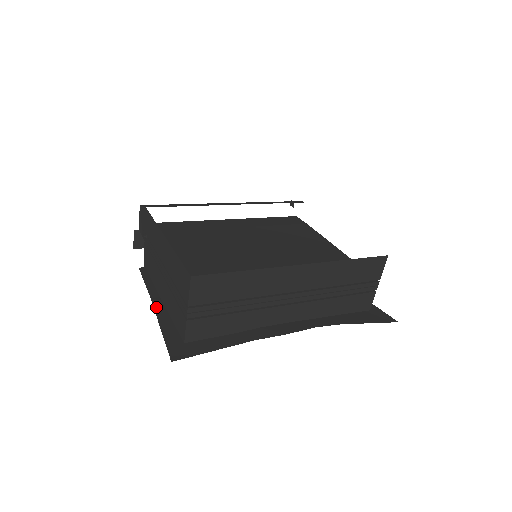
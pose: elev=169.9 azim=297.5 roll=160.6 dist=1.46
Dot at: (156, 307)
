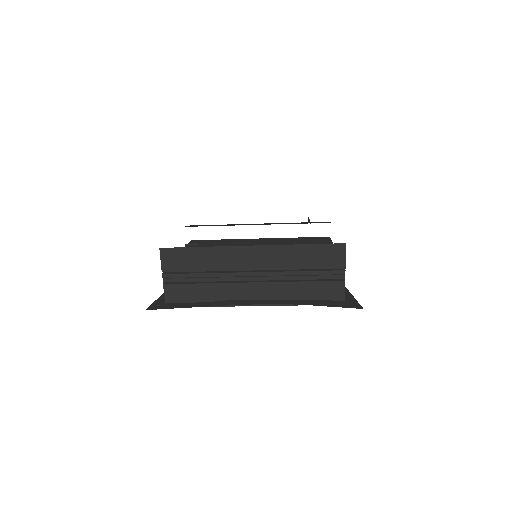
Dot at: occluded
